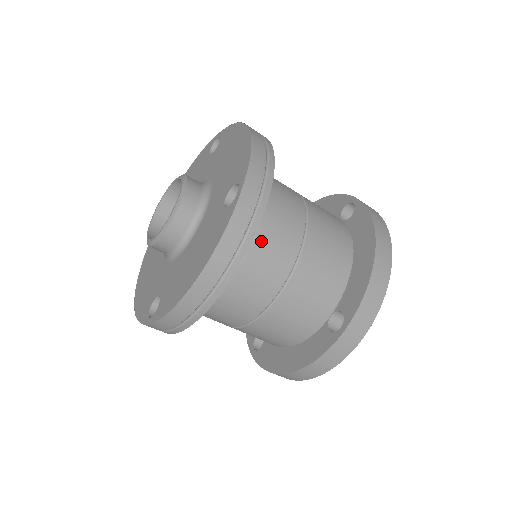
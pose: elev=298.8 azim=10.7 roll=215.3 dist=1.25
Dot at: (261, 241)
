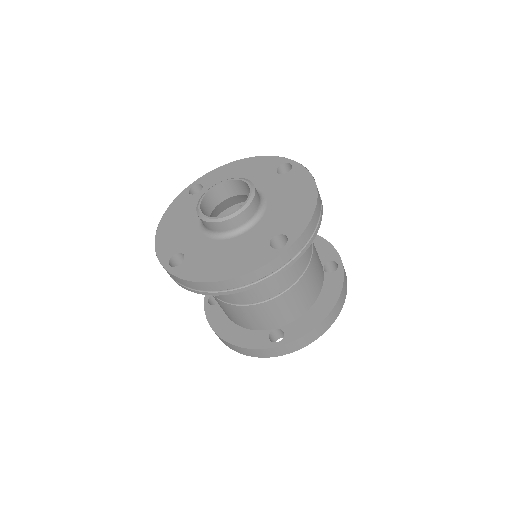
Dot at: occluded
